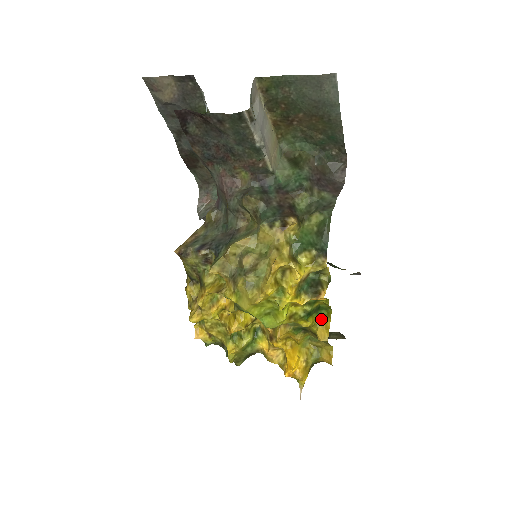
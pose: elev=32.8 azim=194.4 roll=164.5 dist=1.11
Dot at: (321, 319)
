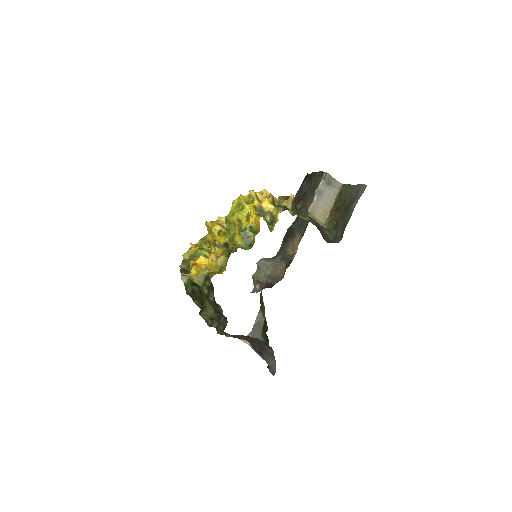
Dot at: (243, 248)
